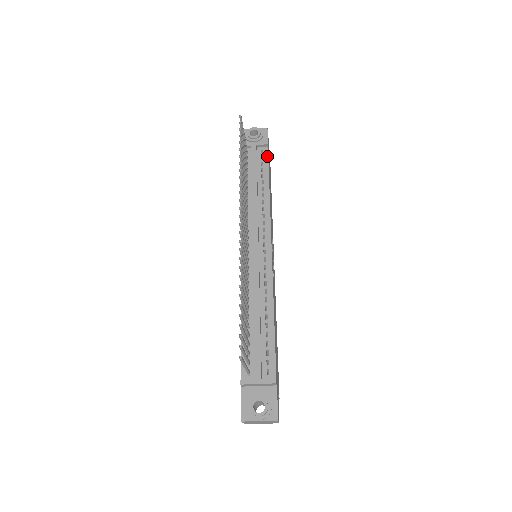
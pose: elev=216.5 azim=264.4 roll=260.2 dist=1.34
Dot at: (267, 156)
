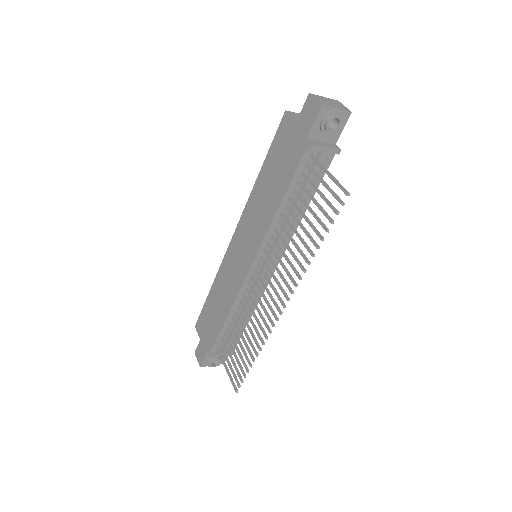
Dot at: (328, 166)
